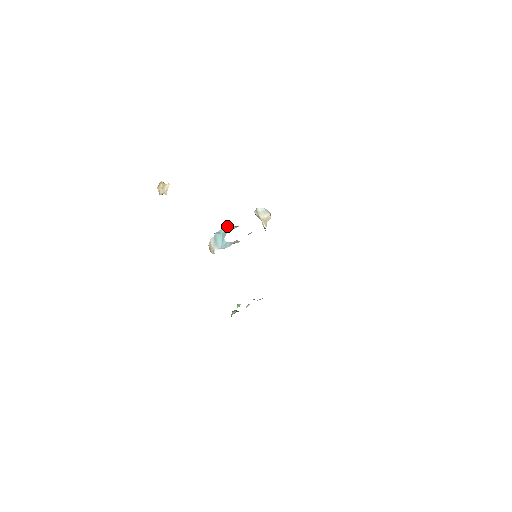
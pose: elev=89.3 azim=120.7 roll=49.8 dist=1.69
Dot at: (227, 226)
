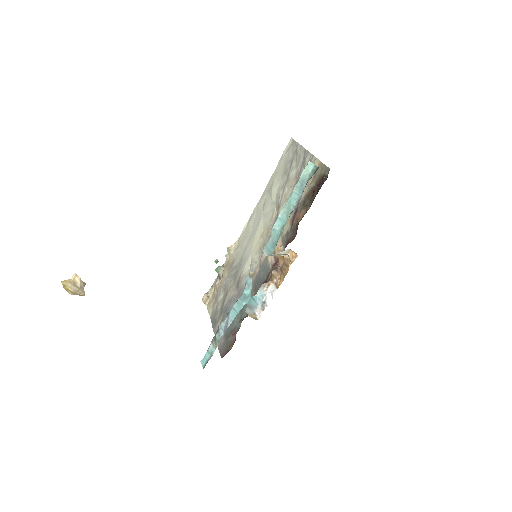
Dot at: occluded
